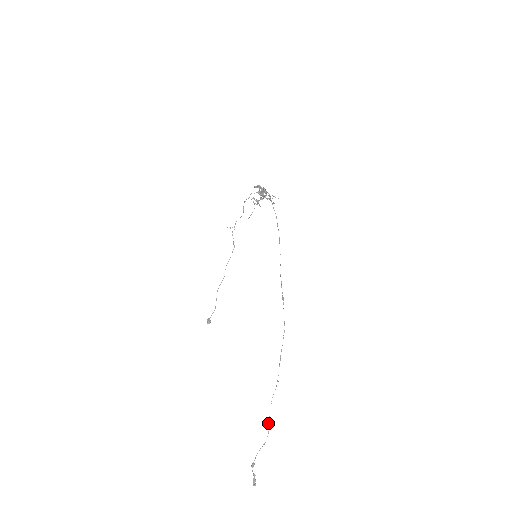
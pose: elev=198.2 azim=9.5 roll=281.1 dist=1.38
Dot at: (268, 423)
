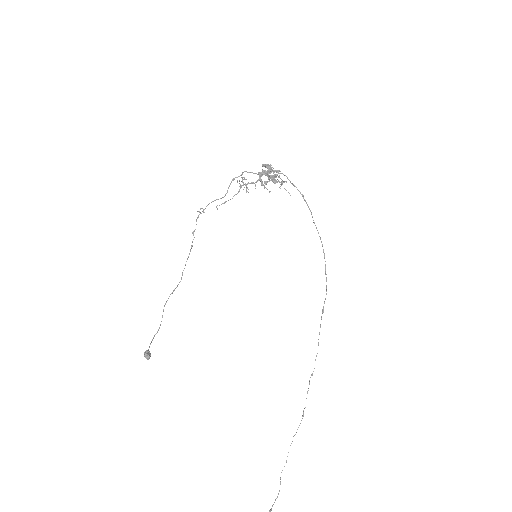
Dot at: (280, 478)
